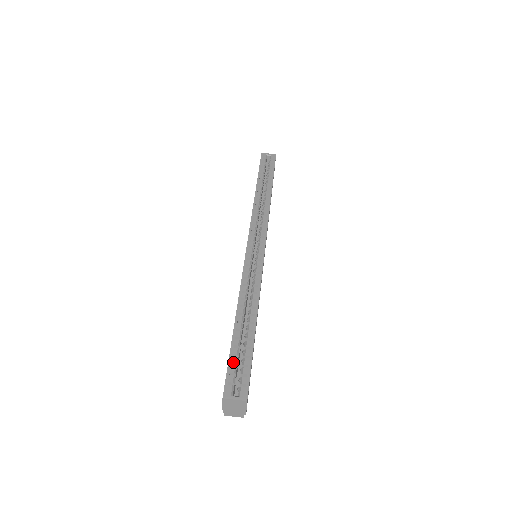
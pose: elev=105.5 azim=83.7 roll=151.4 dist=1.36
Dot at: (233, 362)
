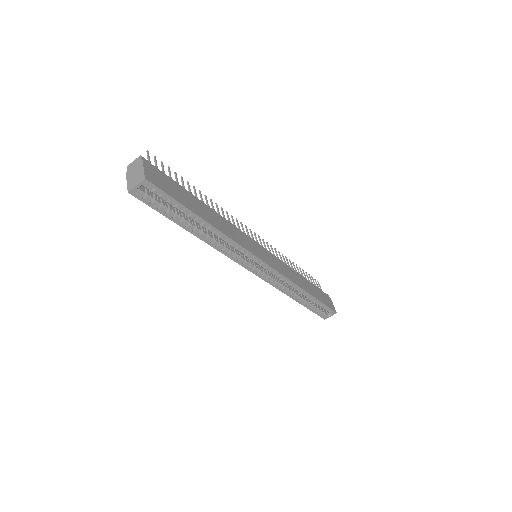
Dot at: (316, 311)
